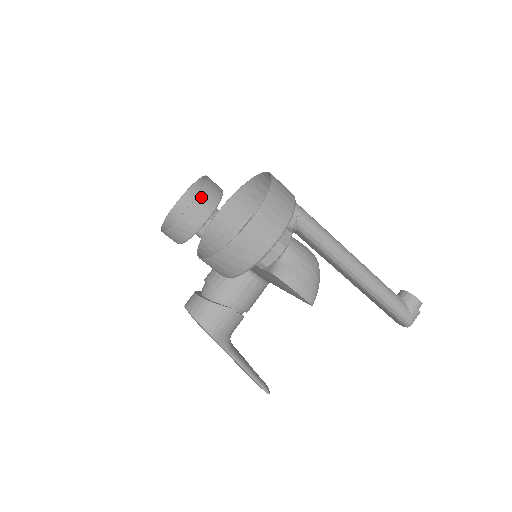
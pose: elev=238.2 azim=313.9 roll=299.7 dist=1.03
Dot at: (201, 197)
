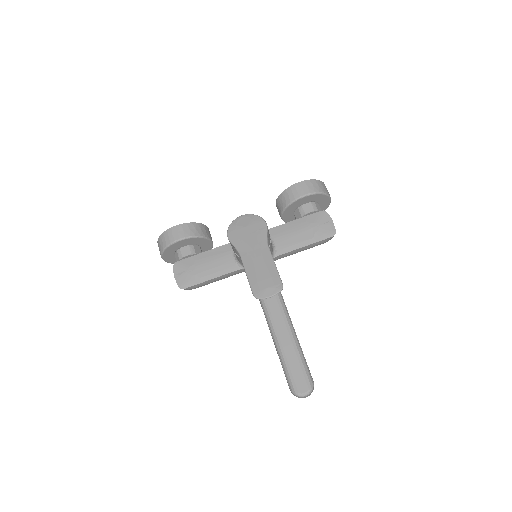
Dot at: occluded
